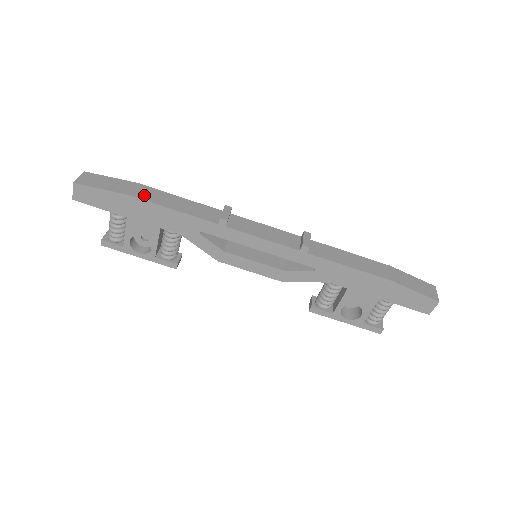
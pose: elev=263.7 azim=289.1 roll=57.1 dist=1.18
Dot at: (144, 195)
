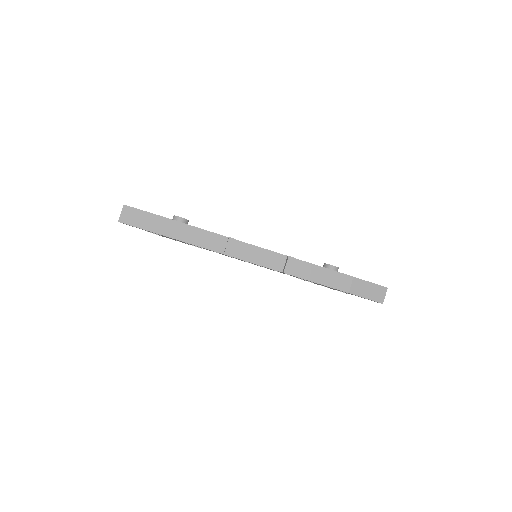
Dot at: (169, 232)
